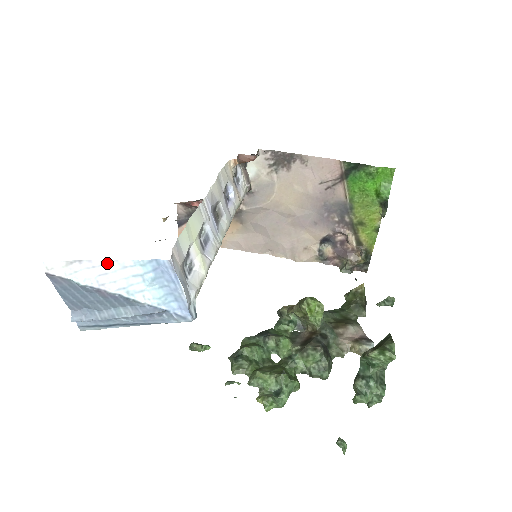
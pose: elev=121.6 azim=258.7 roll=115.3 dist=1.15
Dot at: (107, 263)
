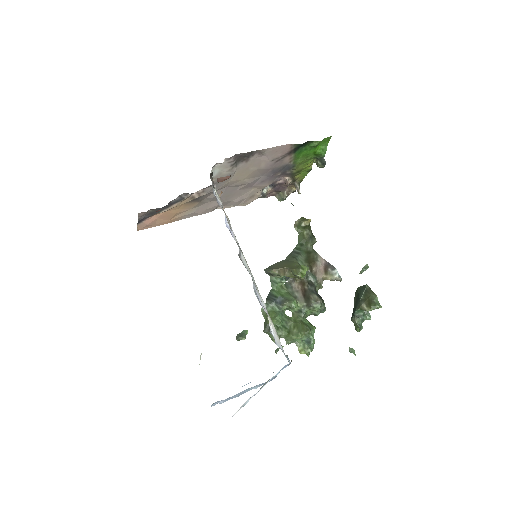
Dot at: occluded
